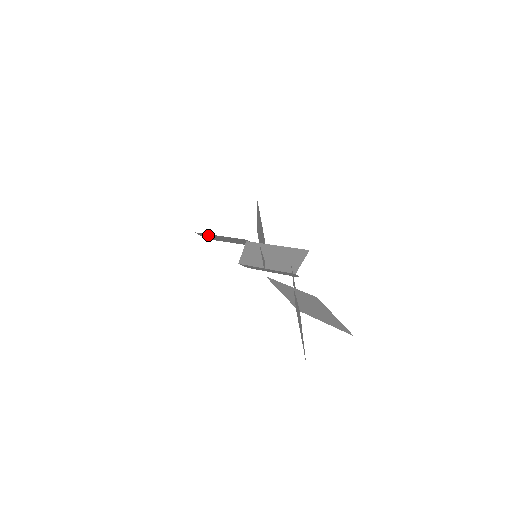
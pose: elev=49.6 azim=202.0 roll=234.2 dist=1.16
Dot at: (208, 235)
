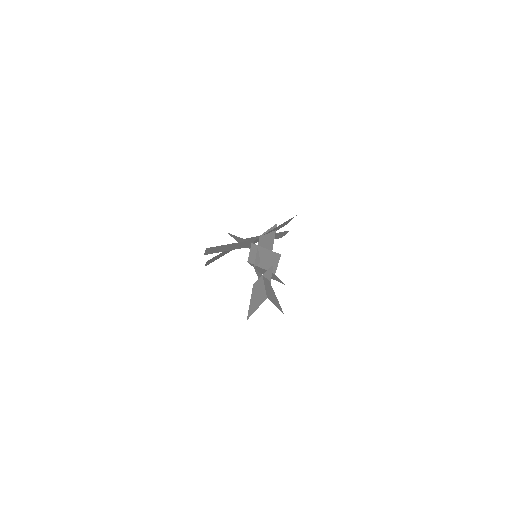
Dot at: (236, 237)
